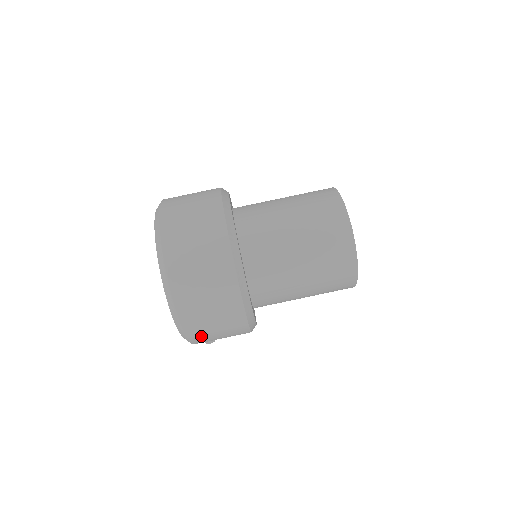
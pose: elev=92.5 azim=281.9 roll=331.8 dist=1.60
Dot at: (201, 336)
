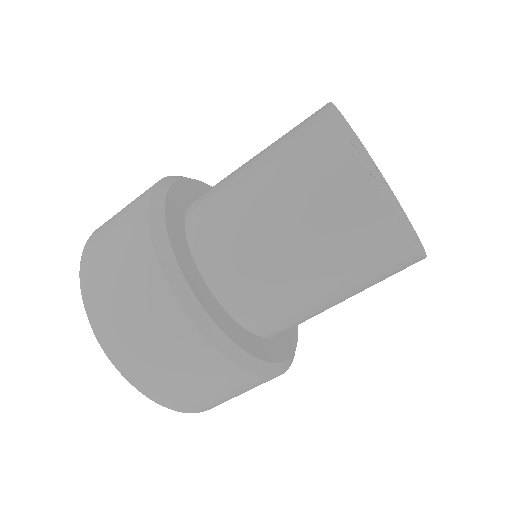
Dot at: (221, 403)
